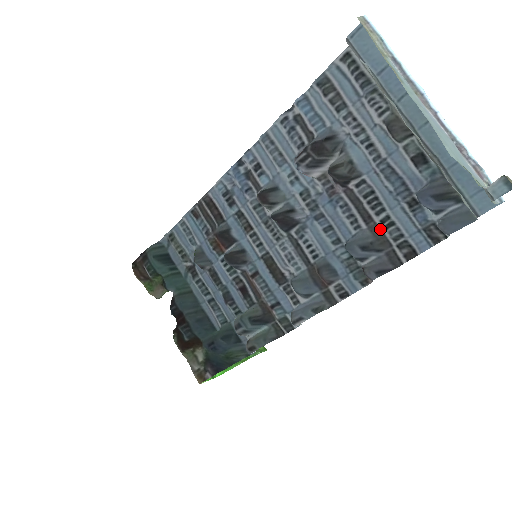
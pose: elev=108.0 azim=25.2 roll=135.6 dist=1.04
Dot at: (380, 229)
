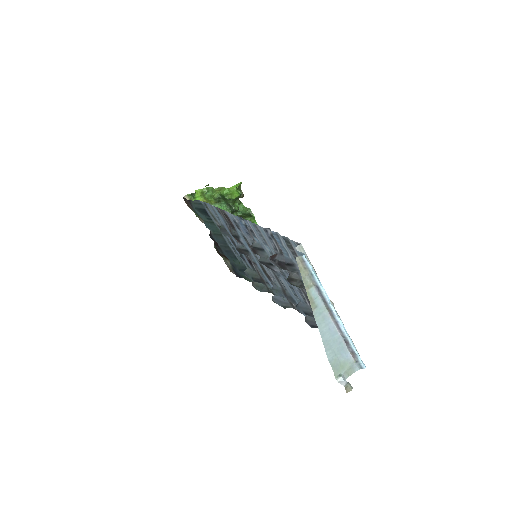
Dot at: occluded
